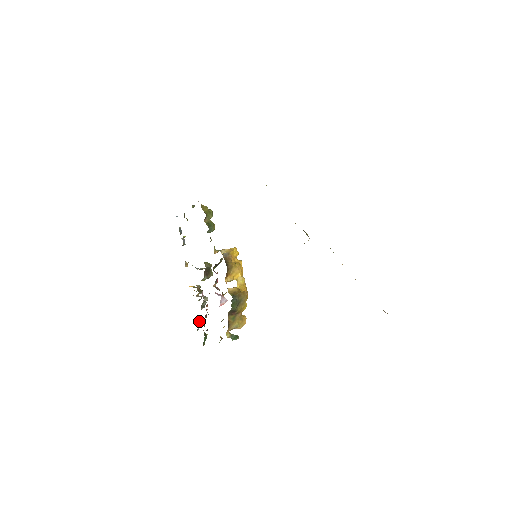
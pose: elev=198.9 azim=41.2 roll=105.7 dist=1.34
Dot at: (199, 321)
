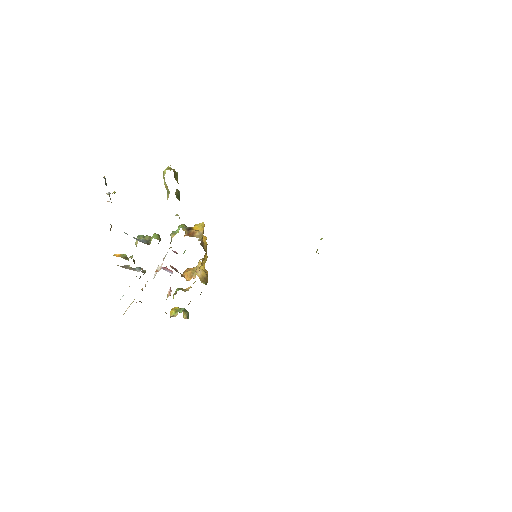
Dot at: occluded
